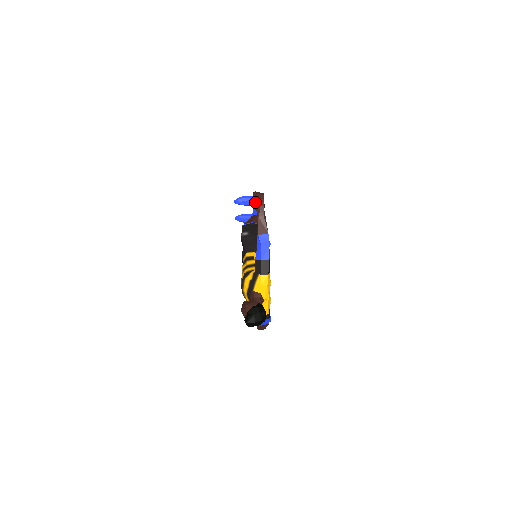
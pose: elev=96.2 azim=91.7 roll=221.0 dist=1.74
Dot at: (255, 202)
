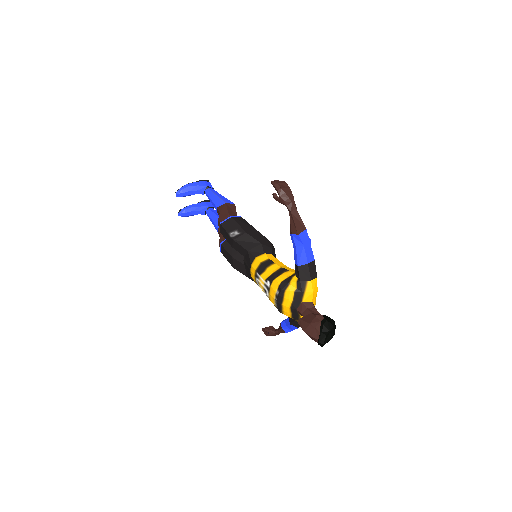
Dot at: (282, 195)
